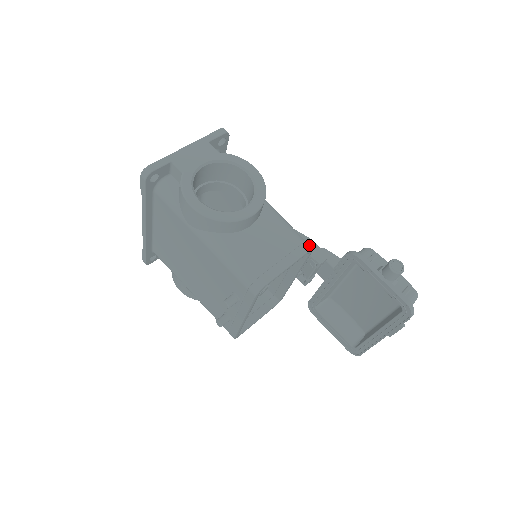
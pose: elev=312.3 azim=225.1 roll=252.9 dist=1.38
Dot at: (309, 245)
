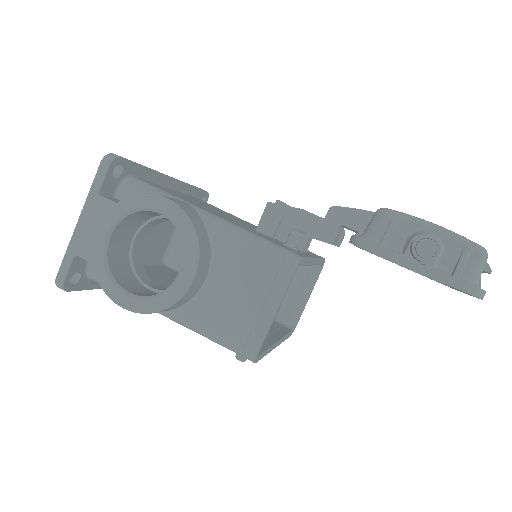
Dot at: (291, 261)
